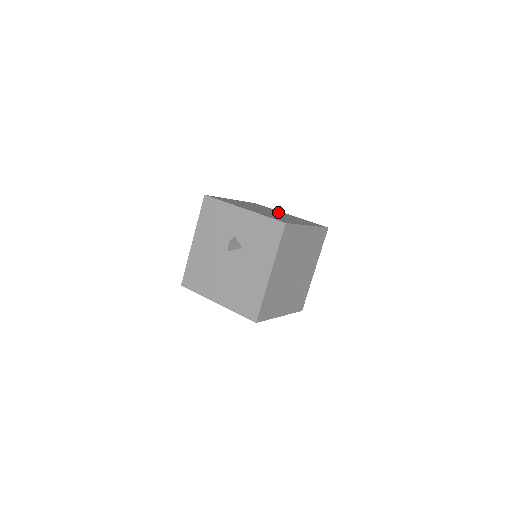
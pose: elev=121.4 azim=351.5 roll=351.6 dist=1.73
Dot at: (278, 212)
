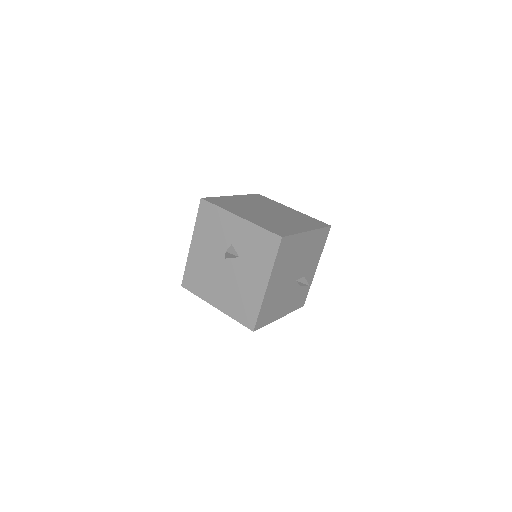
Dot at: (279, 208)
